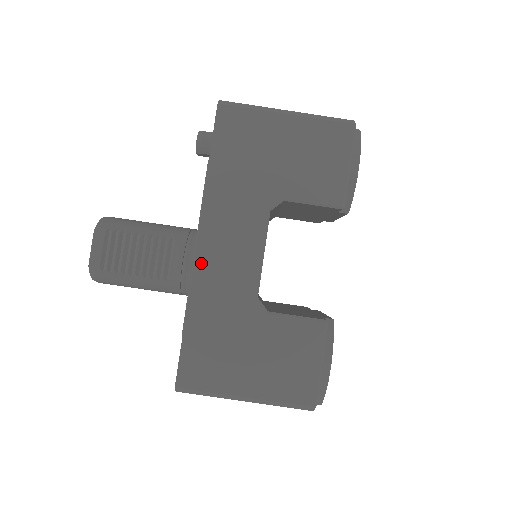
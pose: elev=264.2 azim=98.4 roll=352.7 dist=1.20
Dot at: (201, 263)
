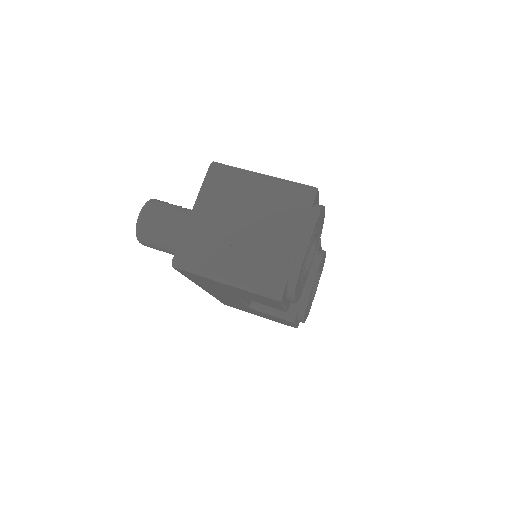
Dot at: occluded
